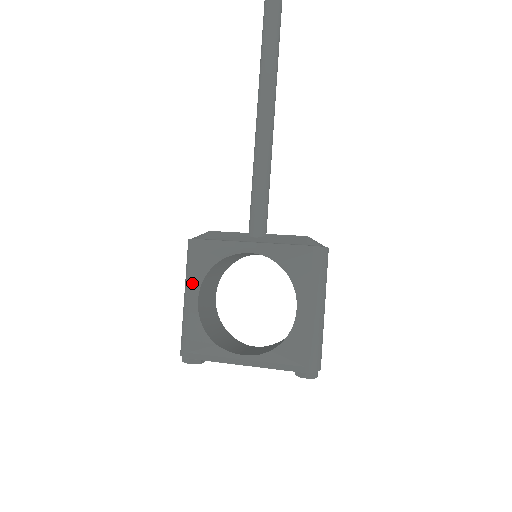
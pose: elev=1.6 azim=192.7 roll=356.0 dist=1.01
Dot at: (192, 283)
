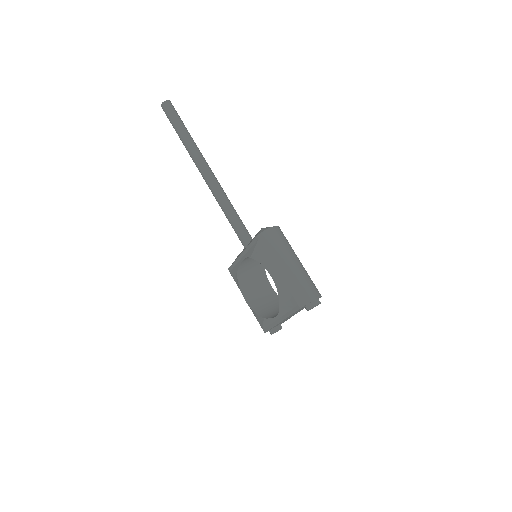
Dot at: occluded
